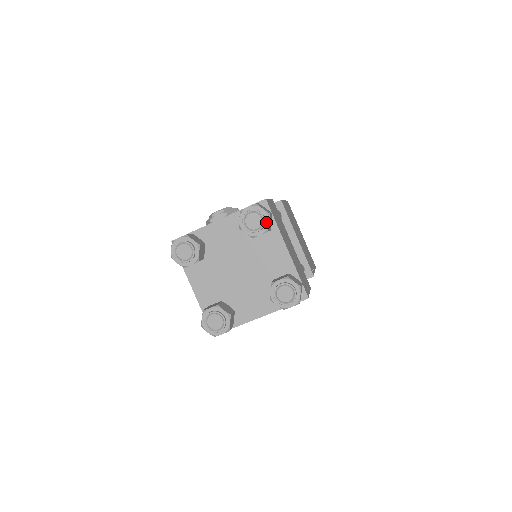
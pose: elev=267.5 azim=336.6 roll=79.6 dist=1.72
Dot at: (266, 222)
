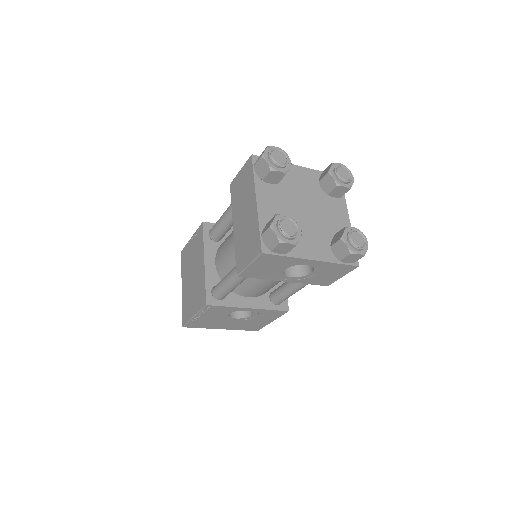
Dot at: (351, 181)
